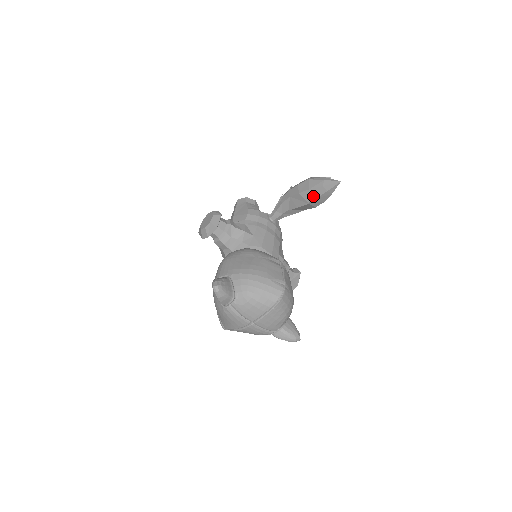
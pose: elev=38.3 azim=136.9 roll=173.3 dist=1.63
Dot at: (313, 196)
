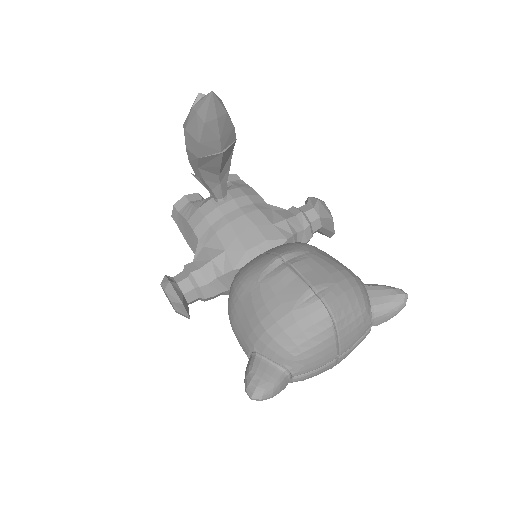
Dot at: (214, 142)
